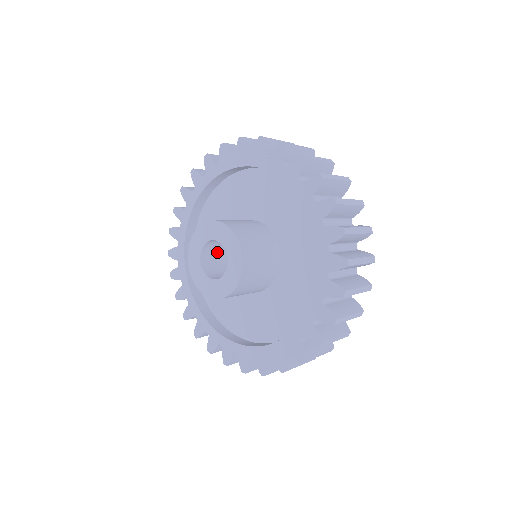
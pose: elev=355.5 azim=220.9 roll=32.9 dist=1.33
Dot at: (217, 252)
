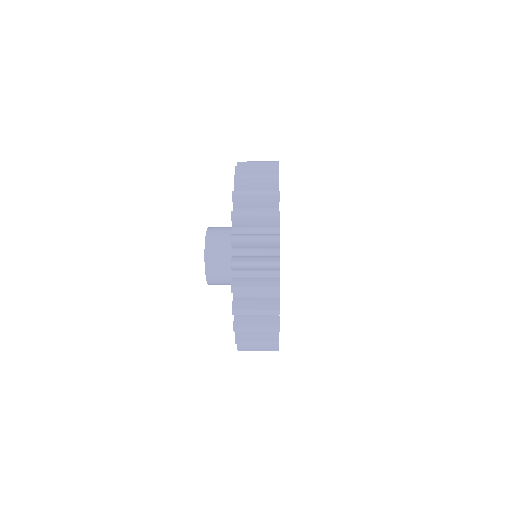
Dot at: occluded
